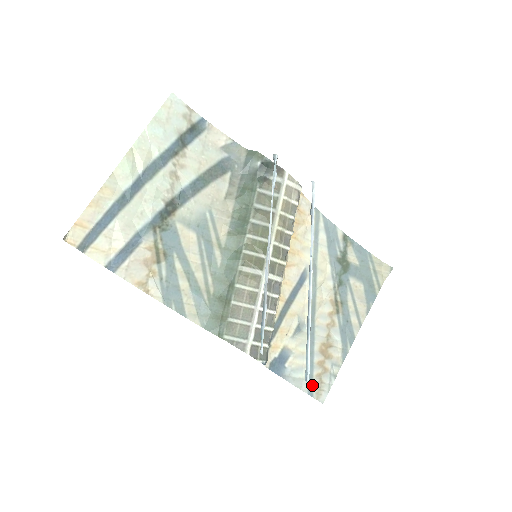
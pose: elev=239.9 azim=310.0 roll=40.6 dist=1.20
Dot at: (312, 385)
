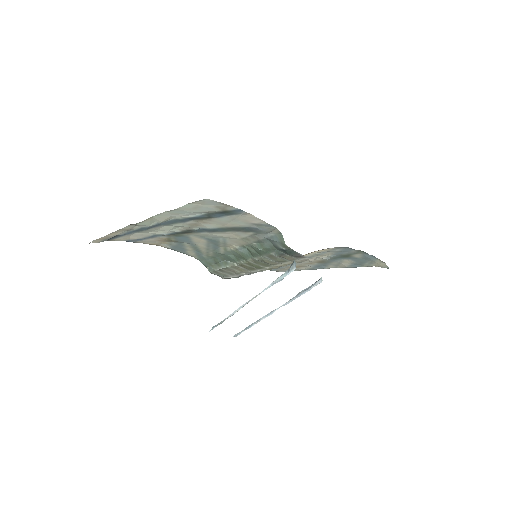
Dot at: (276, 270)
